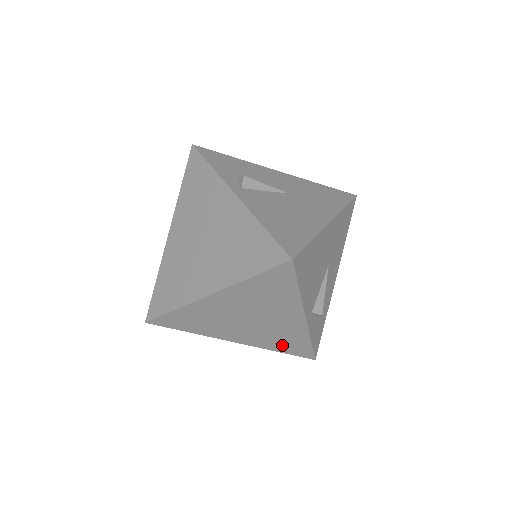
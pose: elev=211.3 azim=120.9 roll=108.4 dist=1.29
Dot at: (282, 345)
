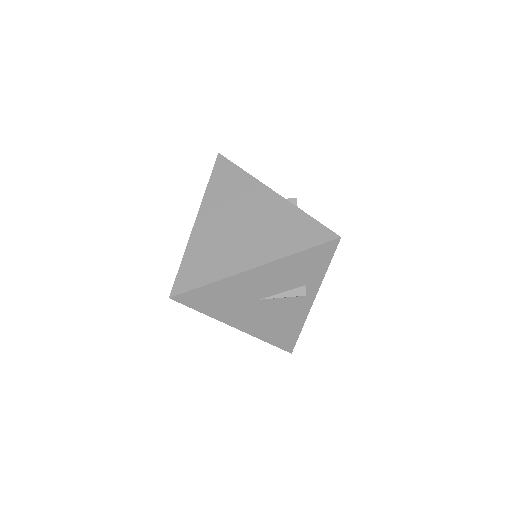
Dot at: (293, 239)
